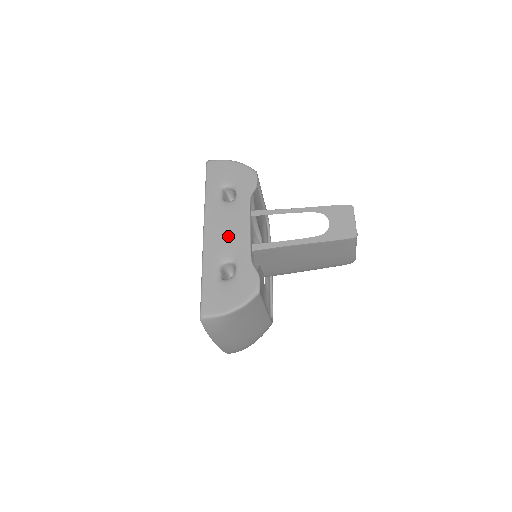
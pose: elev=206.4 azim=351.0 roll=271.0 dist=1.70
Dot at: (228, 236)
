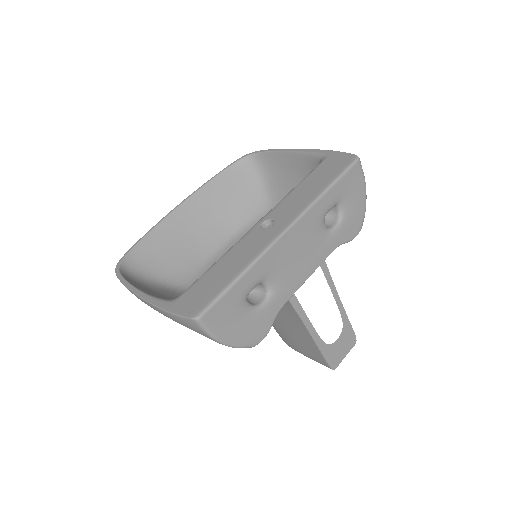
Dot at: (294, 262)
